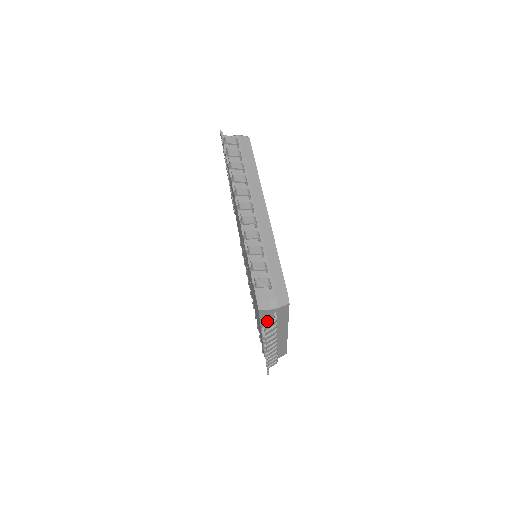
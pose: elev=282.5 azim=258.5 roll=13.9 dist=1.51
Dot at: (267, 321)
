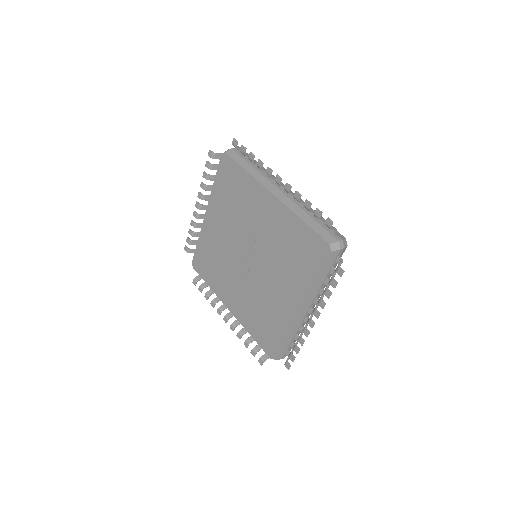
Dot at: (245, 164)
